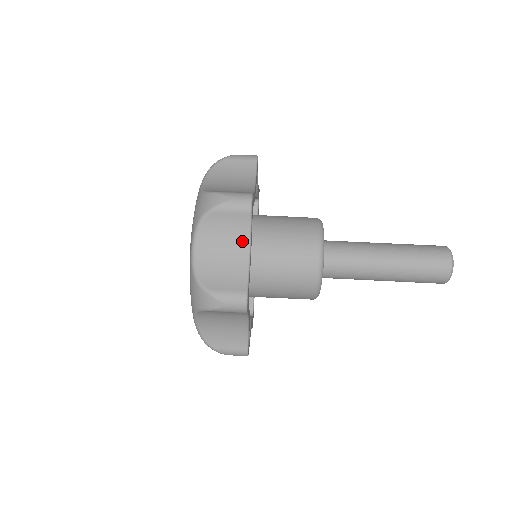
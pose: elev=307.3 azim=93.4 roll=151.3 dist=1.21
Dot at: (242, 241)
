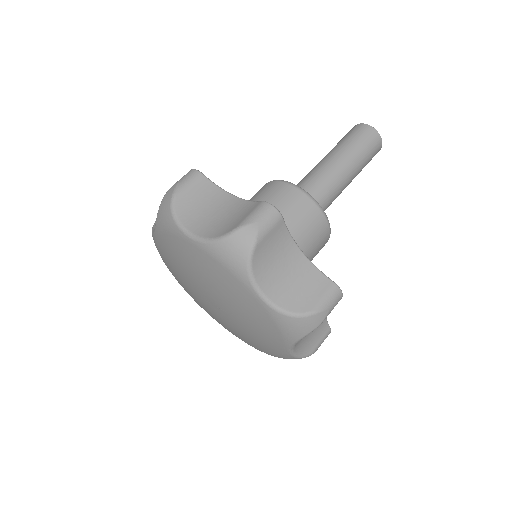
Dot at: (290, 248)
